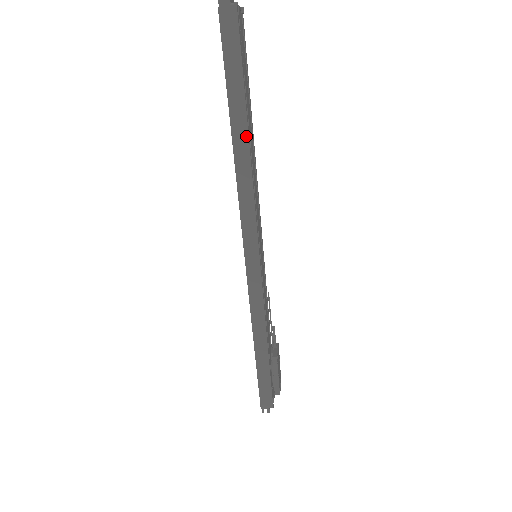
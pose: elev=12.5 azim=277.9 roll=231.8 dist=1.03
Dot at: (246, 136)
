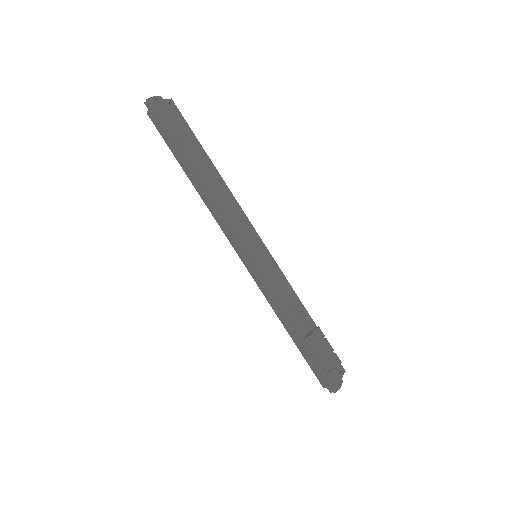
Dot at: (194, 177)
